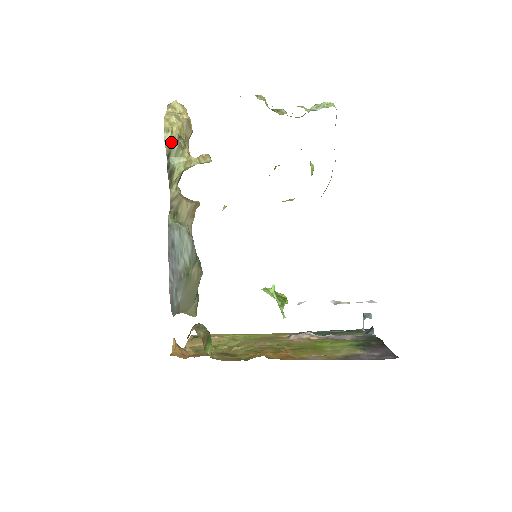
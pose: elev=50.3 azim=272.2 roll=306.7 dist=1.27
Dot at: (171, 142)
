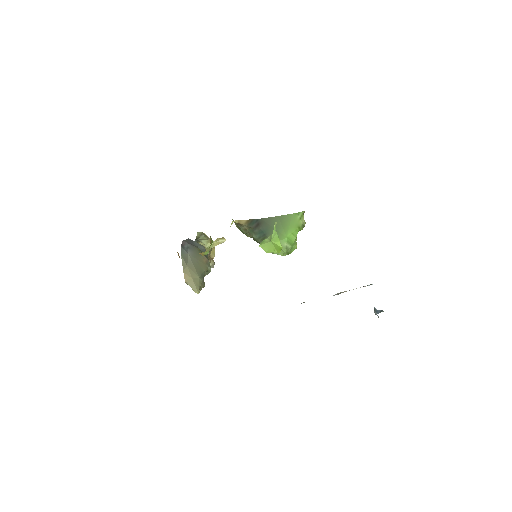
Dot at: (201, 234)
